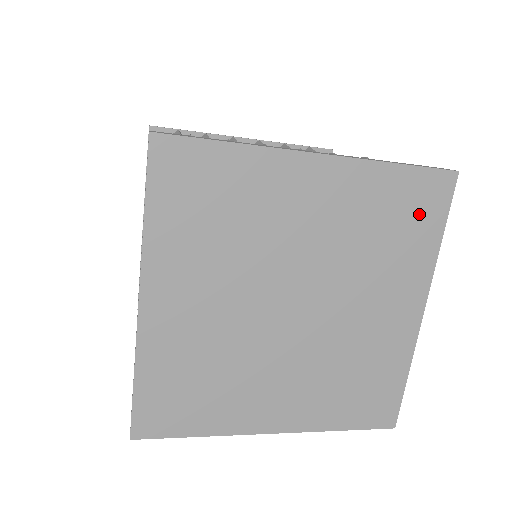
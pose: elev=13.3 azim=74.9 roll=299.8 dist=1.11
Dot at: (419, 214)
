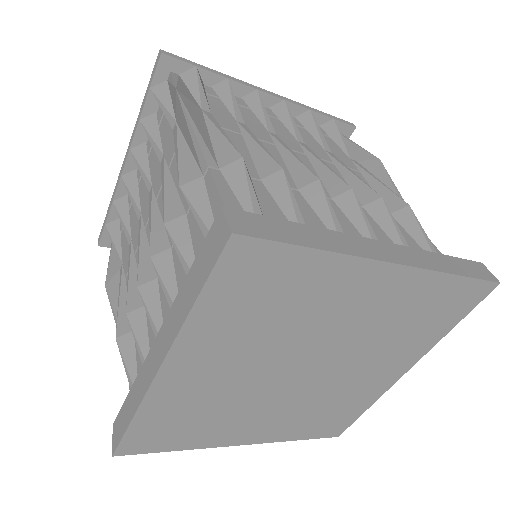
Dot at: (447, 311)
